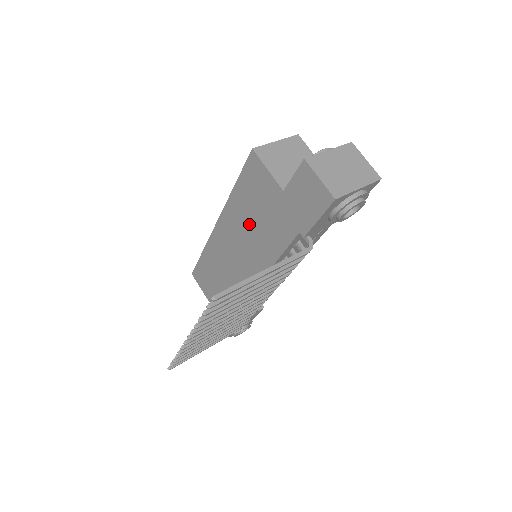
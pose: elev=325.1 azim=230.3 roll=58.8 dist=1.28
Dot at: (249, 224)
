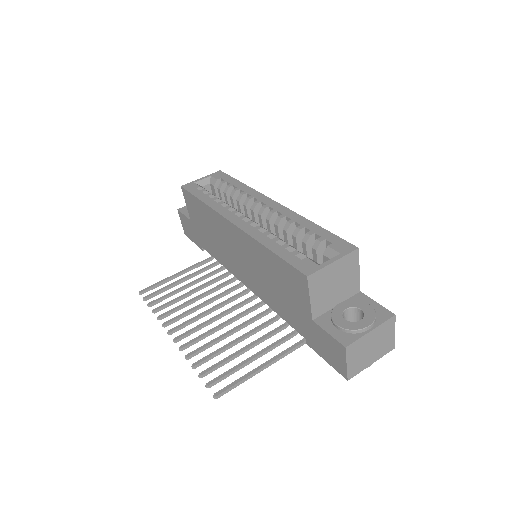
Dot at: (266, 274)
